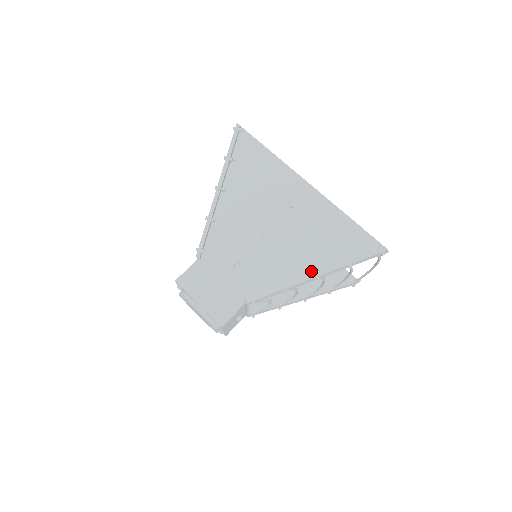
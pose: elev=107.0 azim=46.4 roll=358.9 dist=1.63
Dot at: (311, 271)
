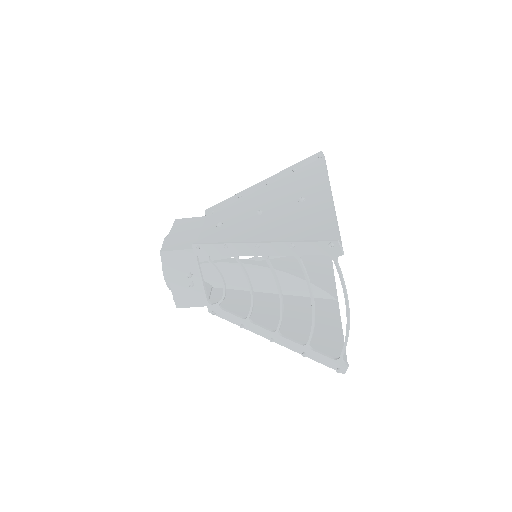
Dot at: occluded
